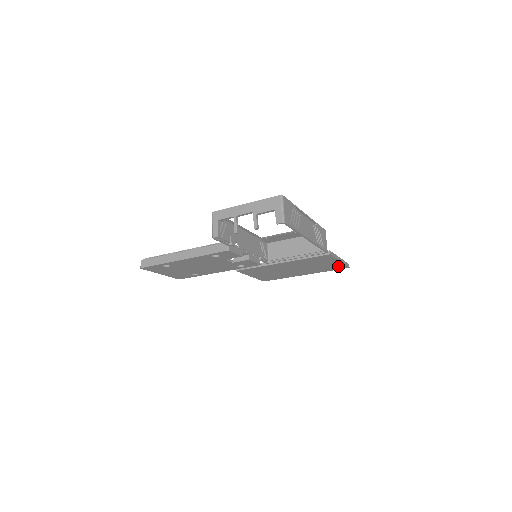
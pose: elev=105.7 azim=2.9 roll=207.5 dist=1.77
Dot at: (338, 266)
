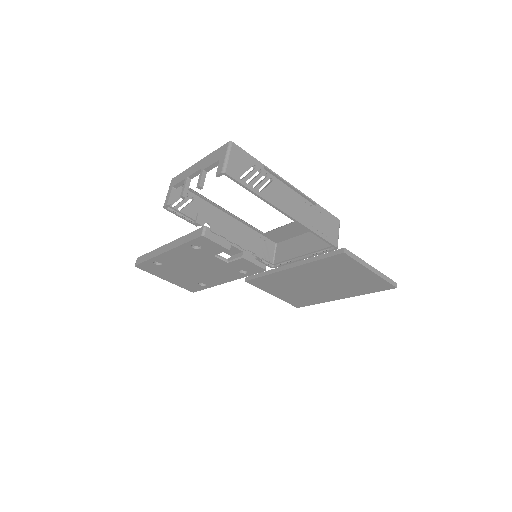
Dot at: (377, 283)
